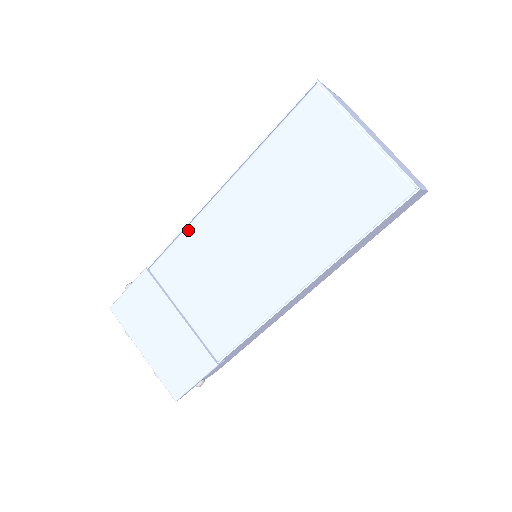
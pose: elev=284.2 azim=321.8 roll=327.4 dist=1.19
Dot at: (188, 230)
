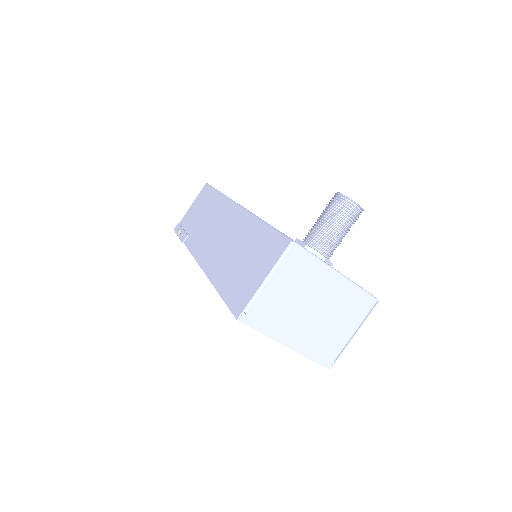
Dot at: occluded
